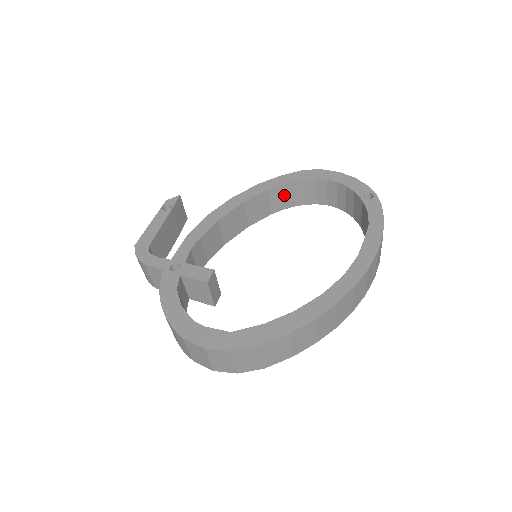
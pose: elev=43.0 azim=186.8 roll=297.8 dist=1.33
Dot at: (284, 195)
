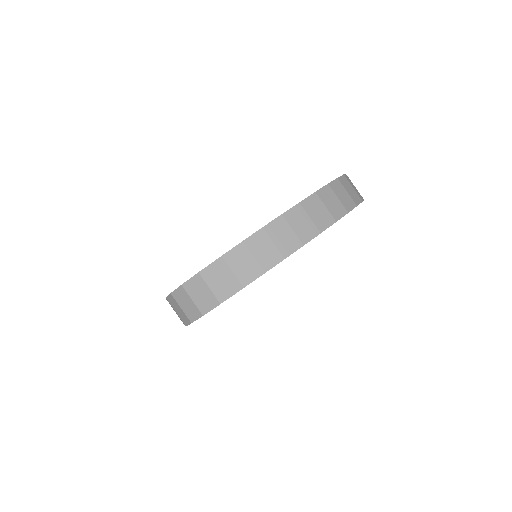
Dot at: occluded
